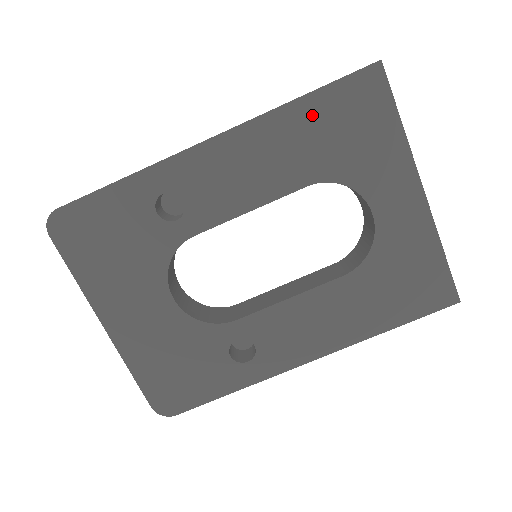
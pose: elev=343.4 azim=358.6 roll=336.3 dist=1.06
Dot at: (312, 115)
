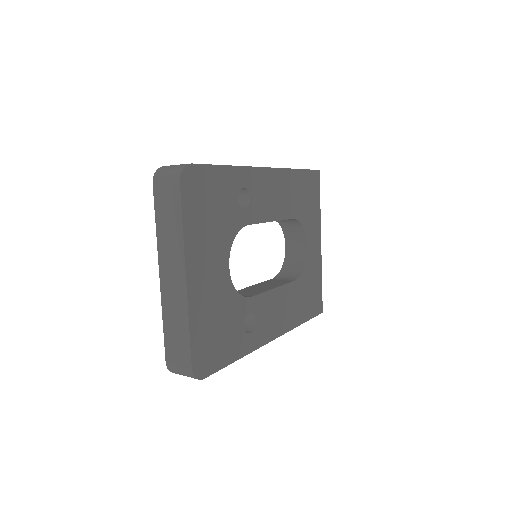
Dot at: (300, 181)
